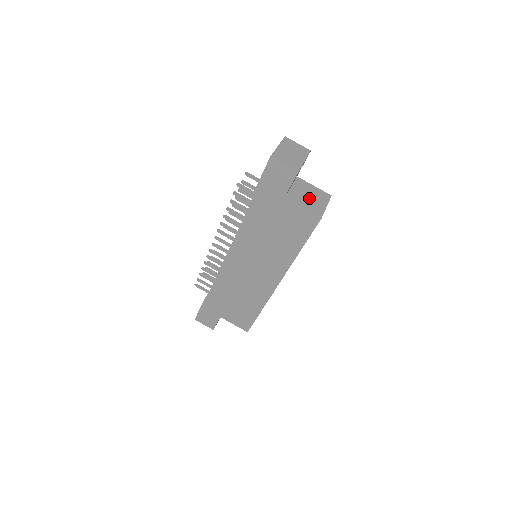
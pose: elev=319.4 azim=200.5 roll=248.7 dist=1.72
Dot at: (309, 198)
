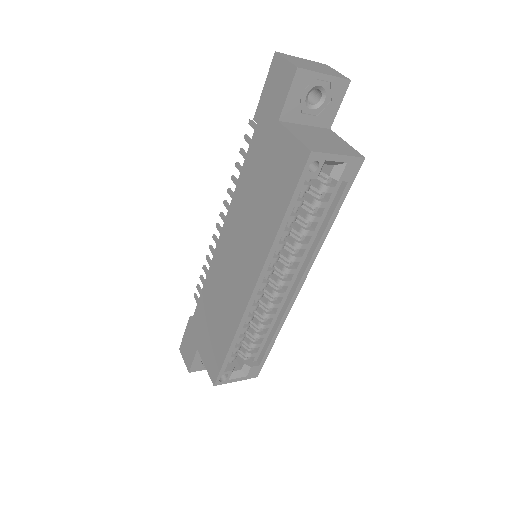
Dot at: (320, 139)
